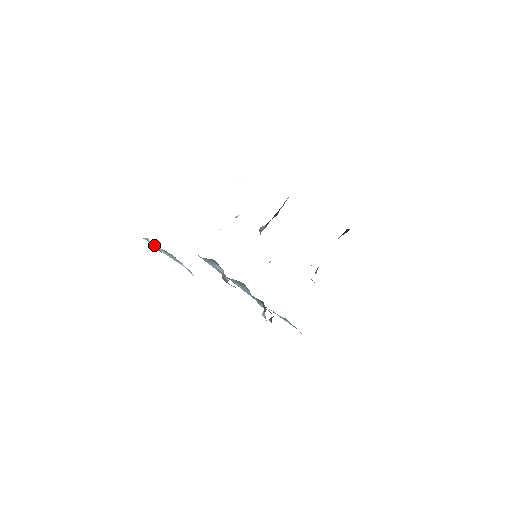
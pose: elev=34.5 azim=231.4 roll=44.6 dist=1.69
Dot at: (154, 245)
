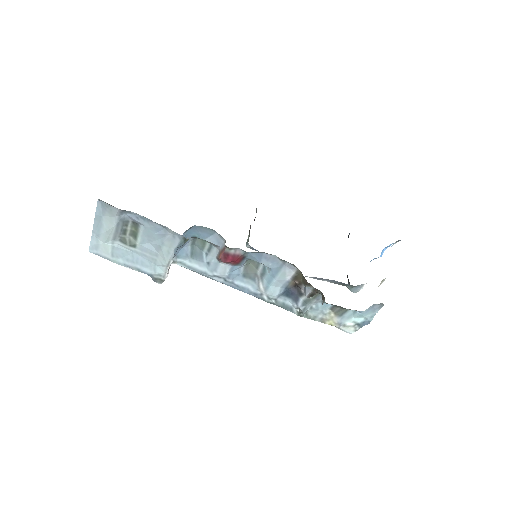
Dot at: (97, 207)
